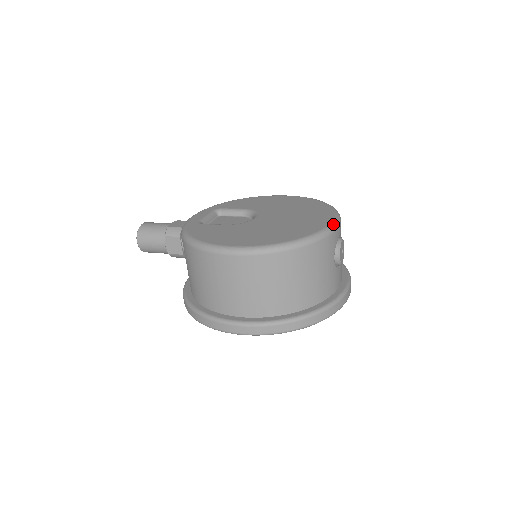
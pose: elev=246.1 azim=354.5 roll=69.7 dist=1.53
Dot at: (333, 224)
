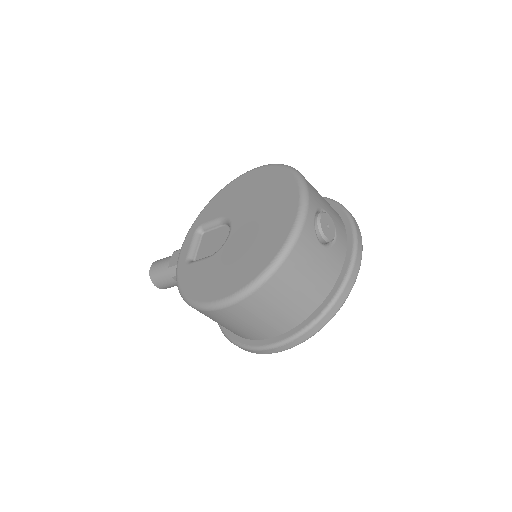
Dot at: (299, 217)
